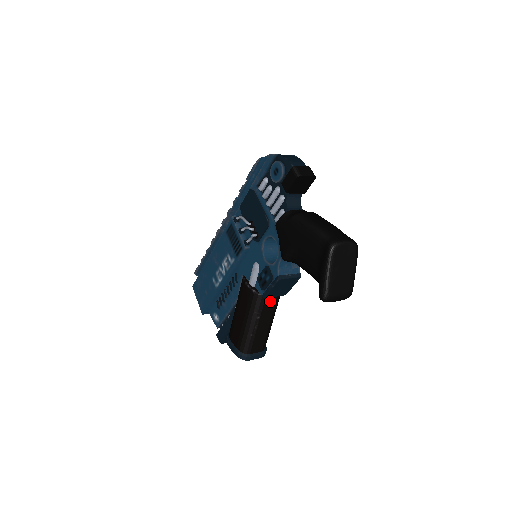
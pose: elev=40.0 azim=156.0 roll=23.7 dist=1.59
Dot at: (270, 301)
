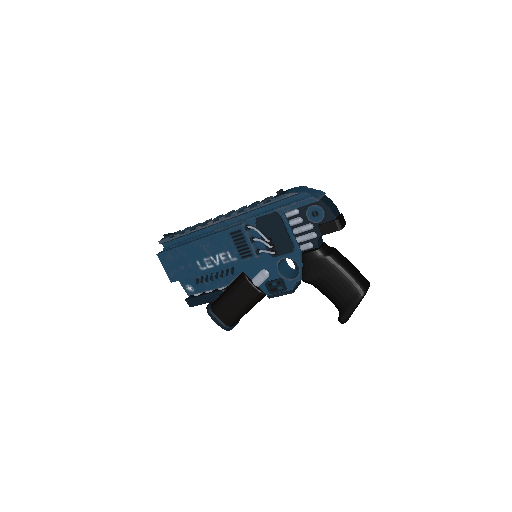
Dot at: occluded
